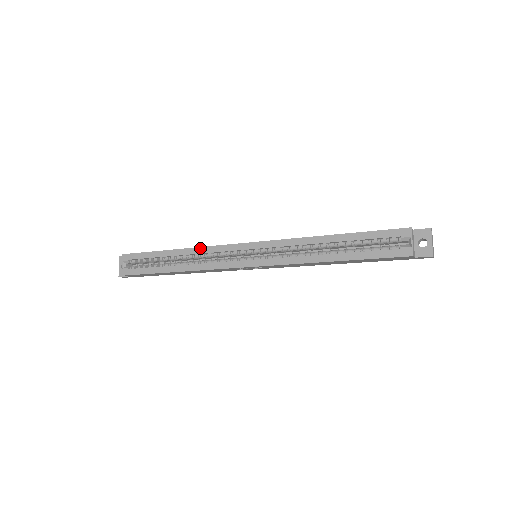
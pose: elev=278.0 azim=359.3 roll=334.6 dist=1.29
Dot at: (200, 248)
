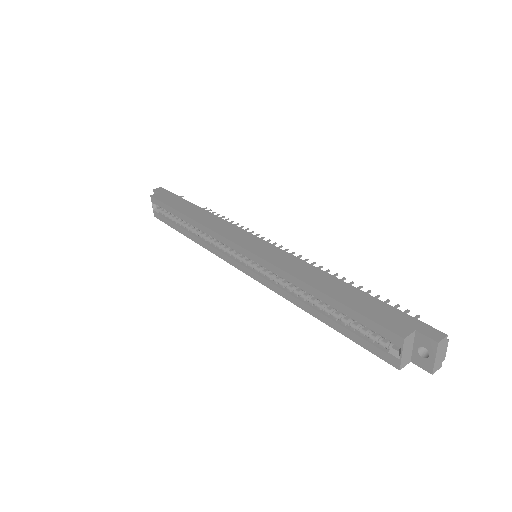
Dot at: (204, 227)
